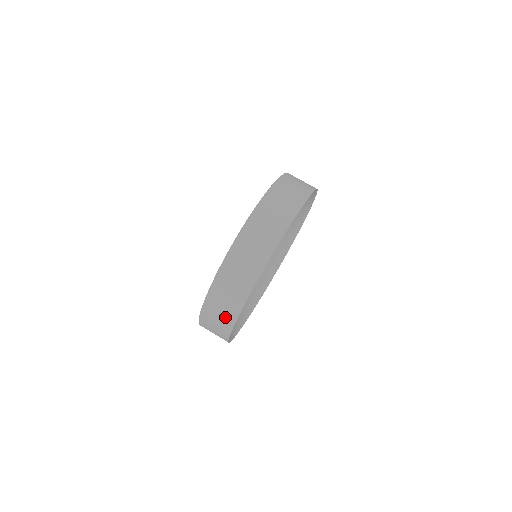
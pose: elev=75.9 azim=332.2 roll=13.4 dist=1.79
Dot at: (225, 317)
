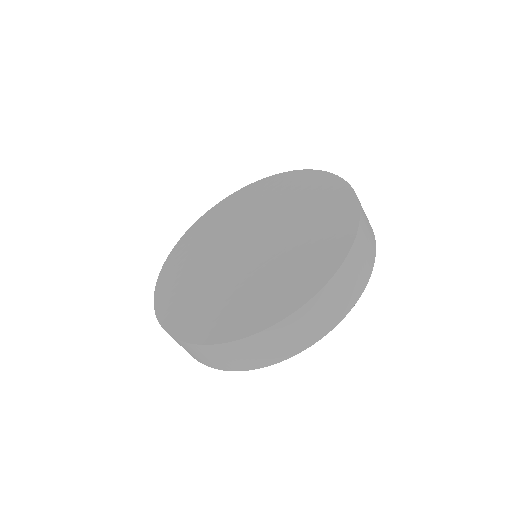
Dot at: (199, 358)
